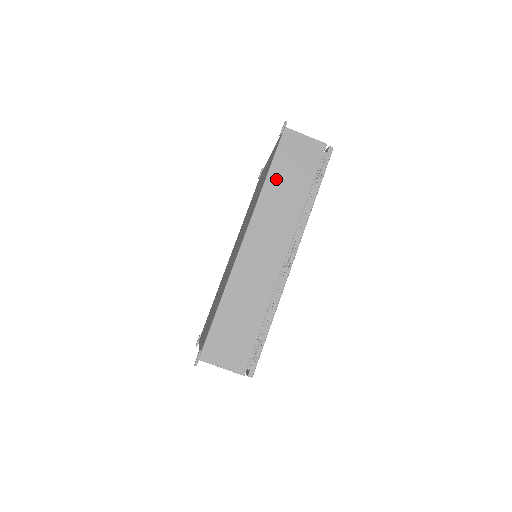
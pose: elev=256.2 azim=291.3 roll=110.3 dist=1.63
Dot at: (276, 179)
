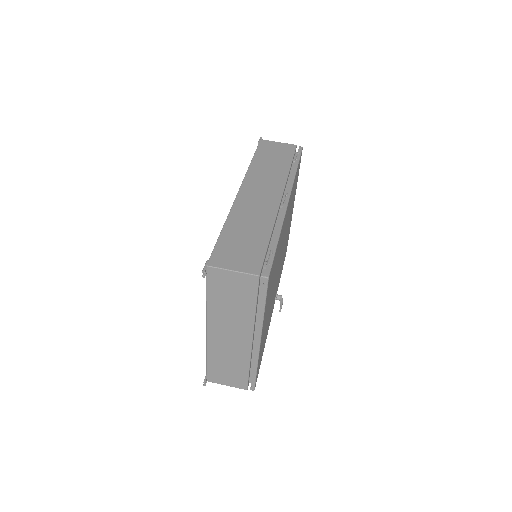
Dot at: (260, 161)
